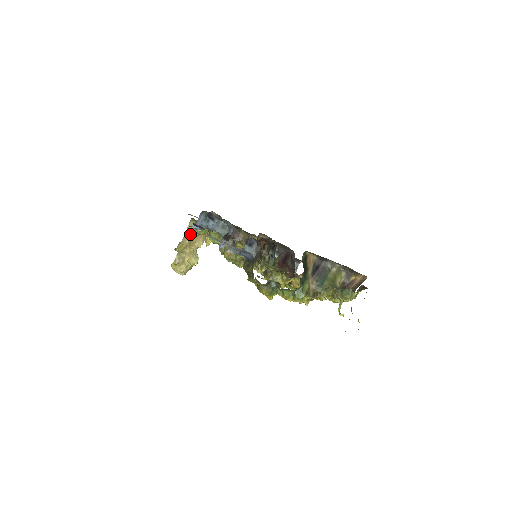
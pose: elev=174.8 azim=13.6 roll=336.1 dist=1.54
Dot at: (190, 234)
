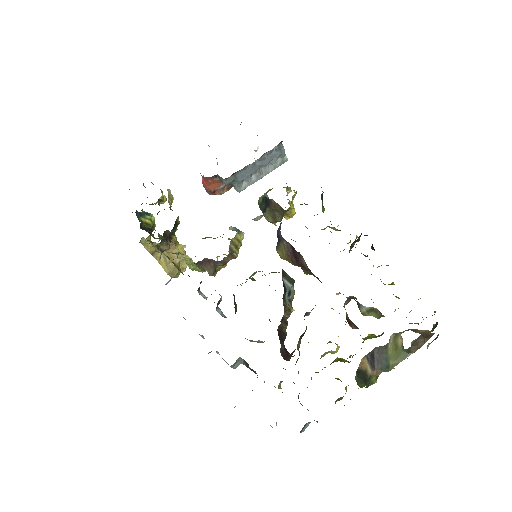
Dot at: (154, 248)
